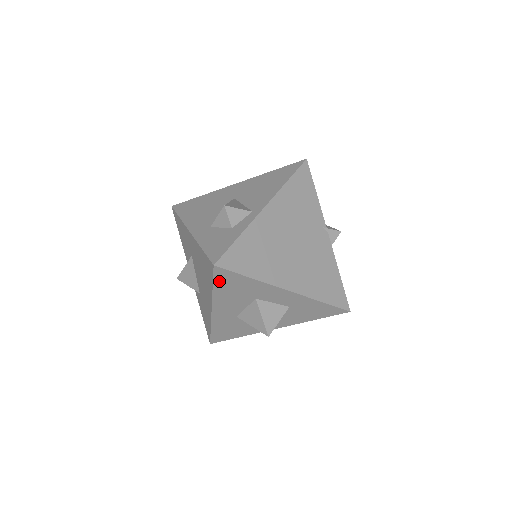
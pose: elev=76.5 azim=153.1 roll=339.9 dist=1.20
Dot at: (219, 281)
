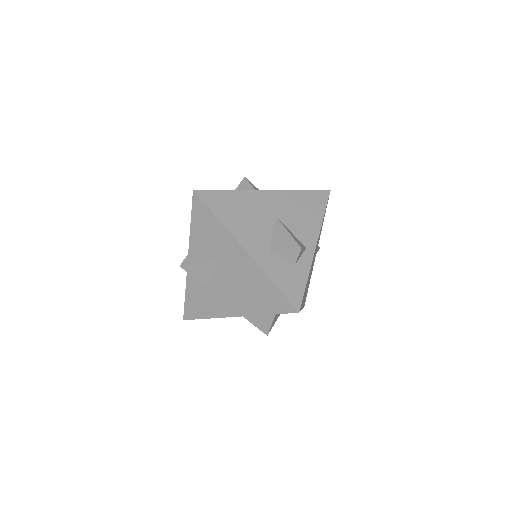
Dot at: (281, 313)
